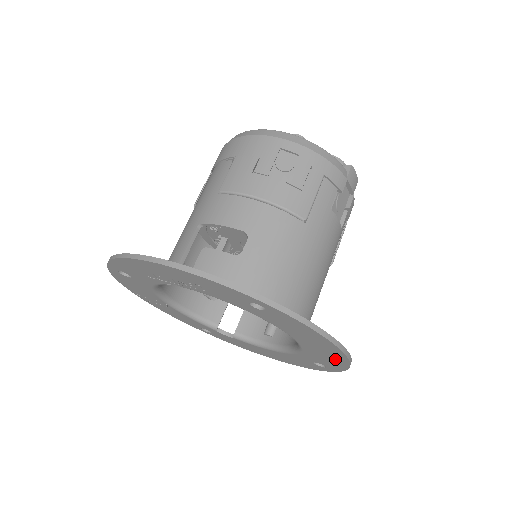
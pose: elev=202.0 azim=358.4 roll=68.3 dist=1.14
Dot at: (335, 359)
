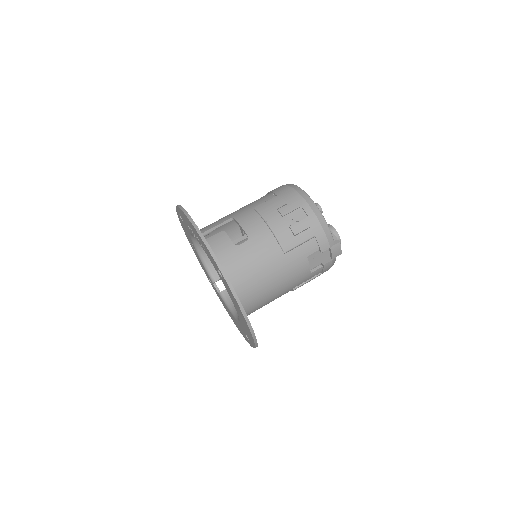
Dot at: (249, 334)
